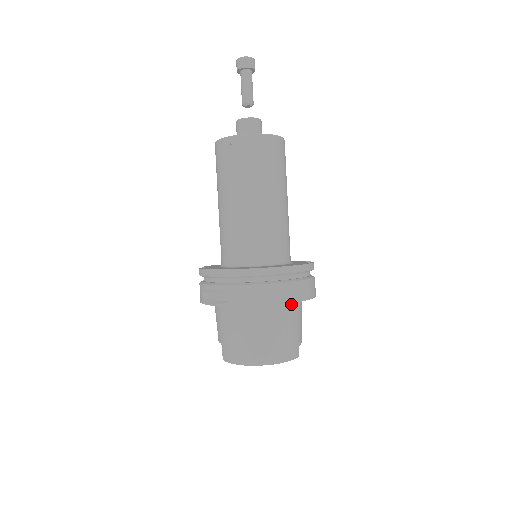
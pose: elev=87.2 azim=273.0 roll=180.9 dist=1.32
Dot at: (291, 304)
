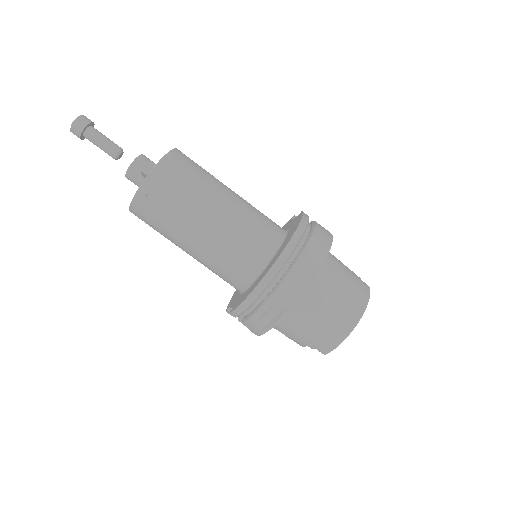
Dot at: occluded
